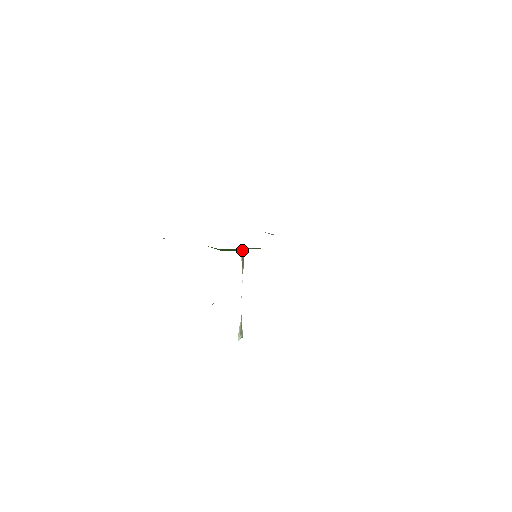
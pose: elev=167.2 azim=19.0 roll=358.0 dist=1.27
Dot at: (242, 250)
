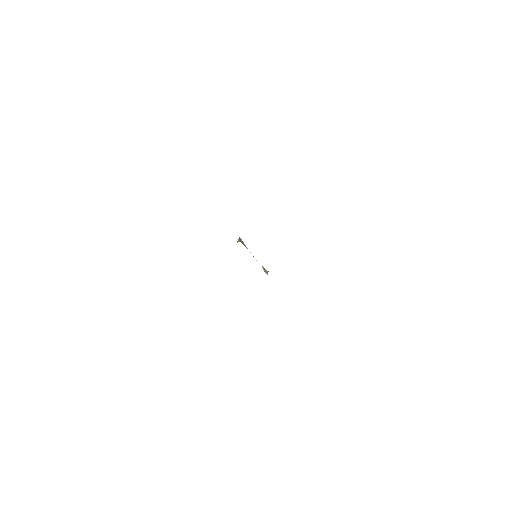
Dot at: (238, 239)
